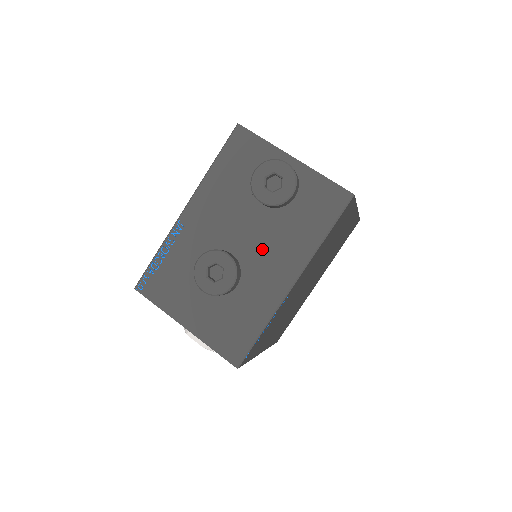
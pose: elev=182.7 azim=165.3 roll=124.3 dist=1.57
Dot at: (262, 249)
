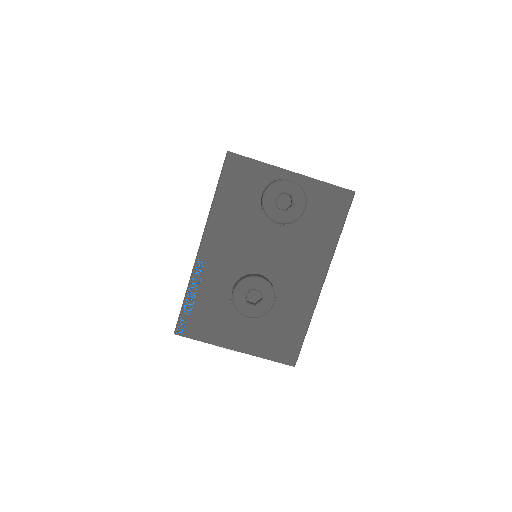
Dot at: (287, 262)
